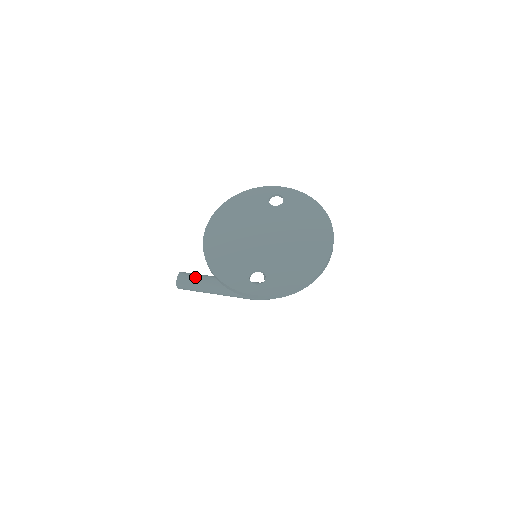
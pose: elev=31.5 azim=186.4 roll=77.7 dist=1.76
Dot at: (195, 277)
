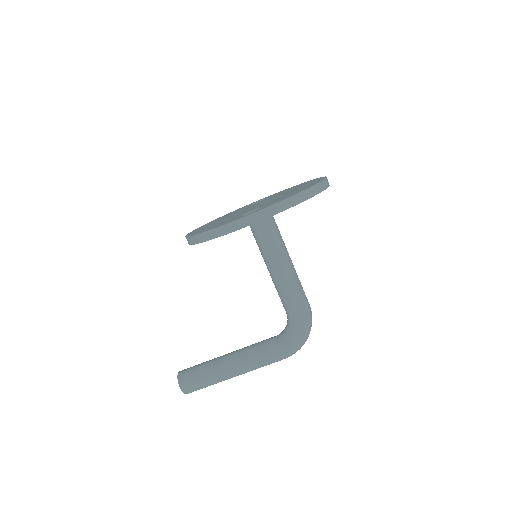
Dot at: (201, 363)
